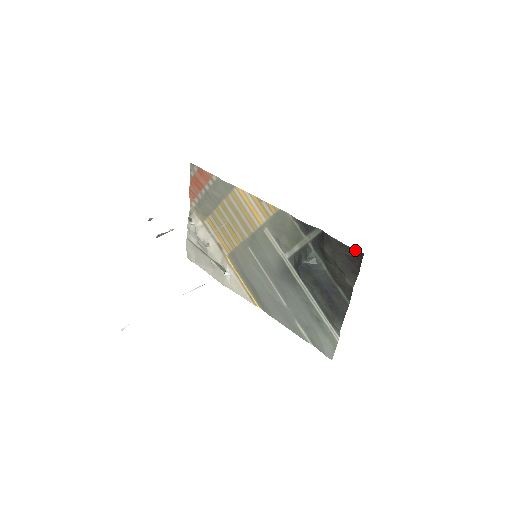
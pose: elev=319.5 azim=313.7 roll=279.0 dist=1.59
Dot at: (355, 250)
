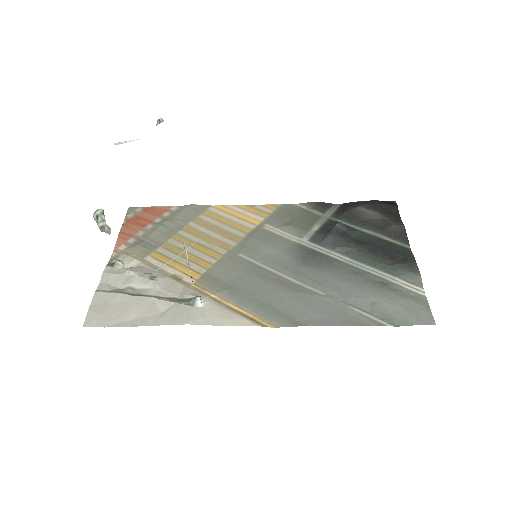
Dot at: (386, 201)
